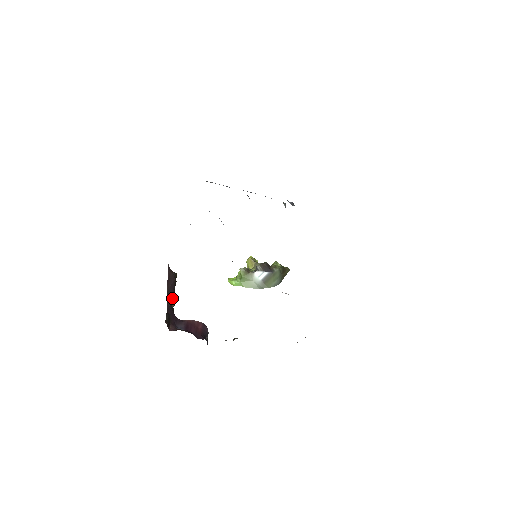
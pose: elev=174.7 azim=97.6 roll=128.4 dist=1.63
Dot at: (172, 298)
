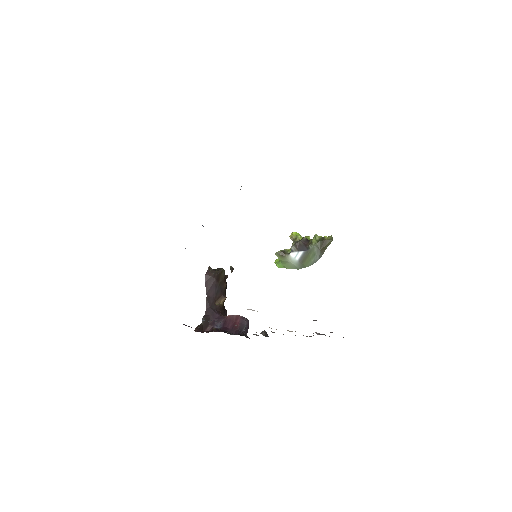
Dot at: (217, 296)
